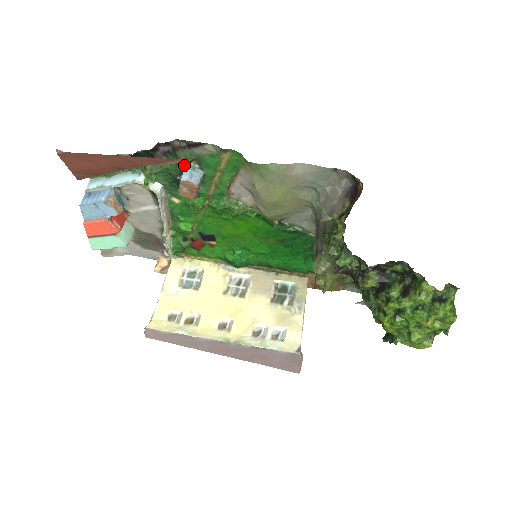
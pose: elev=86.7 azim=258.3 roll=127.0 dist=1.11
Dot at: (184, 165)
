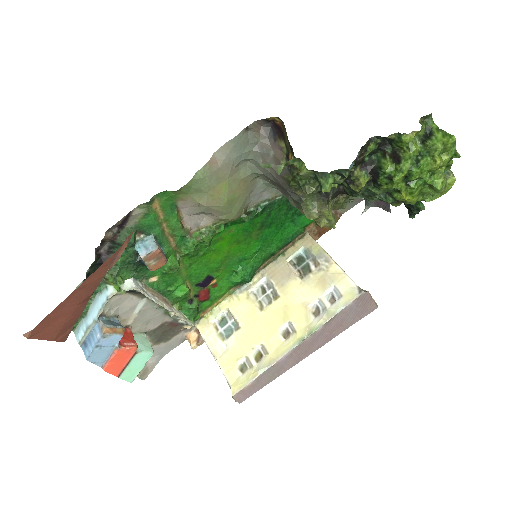
Dot at: (132, 245)
